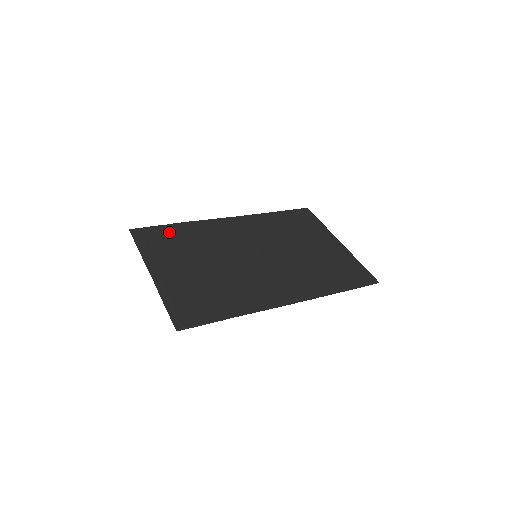
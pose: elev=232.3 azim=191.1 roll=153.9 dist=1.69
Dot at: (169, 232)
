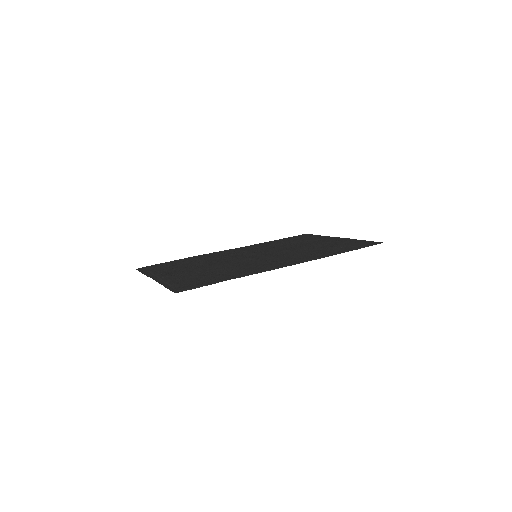
Dot at: (172, 263)
